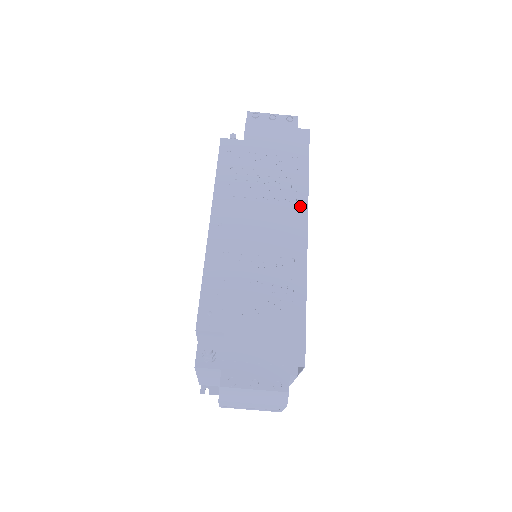
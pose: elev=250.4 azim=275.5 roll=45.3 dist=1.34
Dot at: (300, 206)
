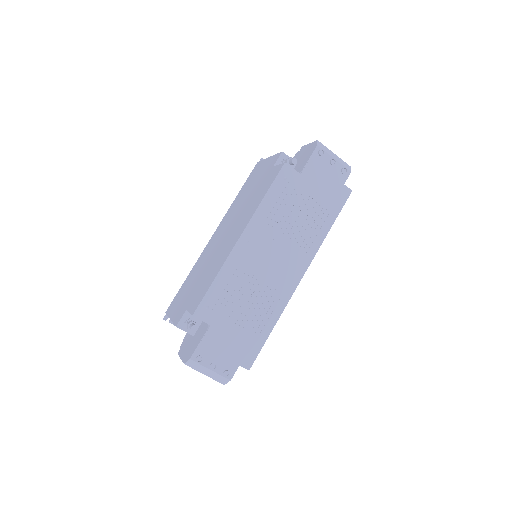
Dot at: (309, 254)
